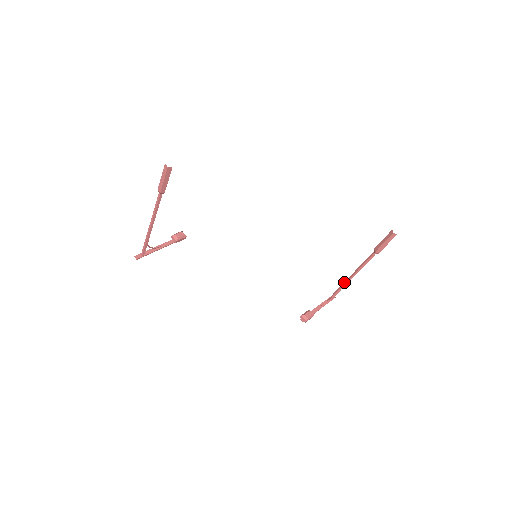
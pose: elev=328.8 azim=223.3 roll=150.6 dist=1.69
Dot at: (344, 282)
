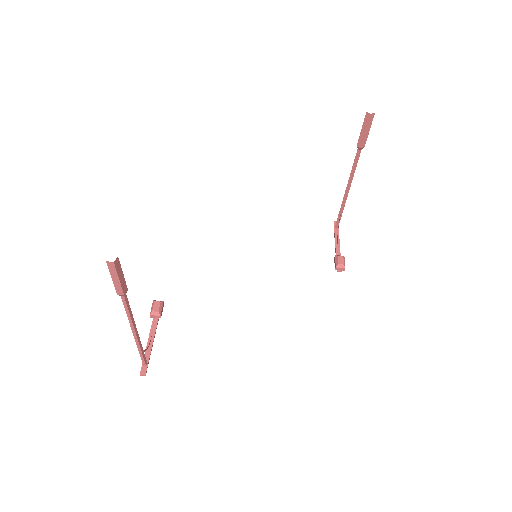
Dot at: (342, 202)
